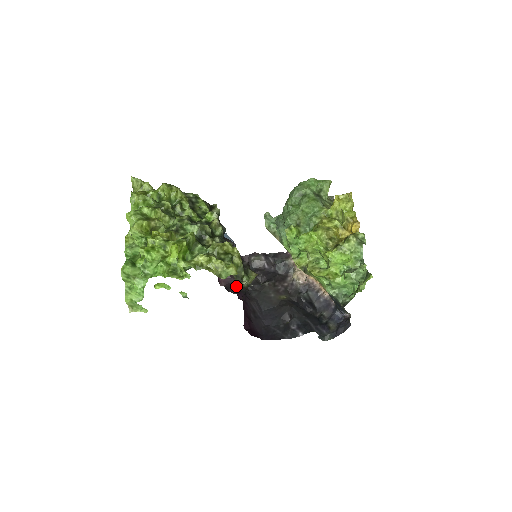
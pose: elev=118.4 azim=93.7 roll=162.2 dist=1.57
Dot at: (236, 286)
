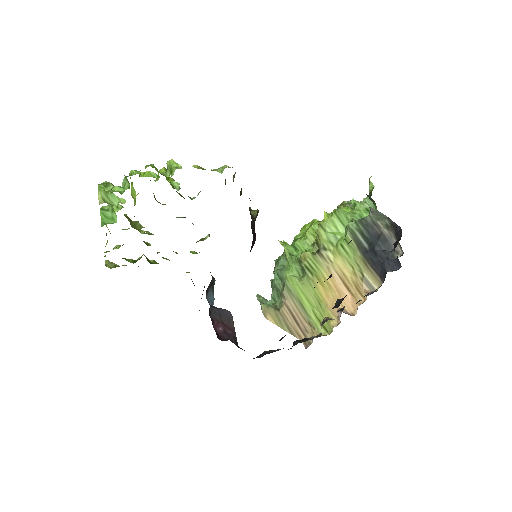
Dot at: occluded
